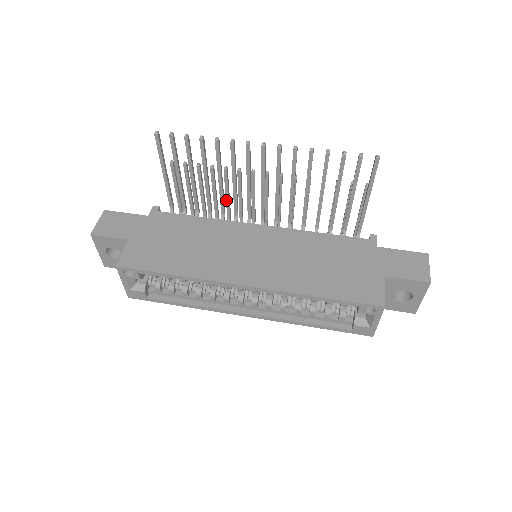
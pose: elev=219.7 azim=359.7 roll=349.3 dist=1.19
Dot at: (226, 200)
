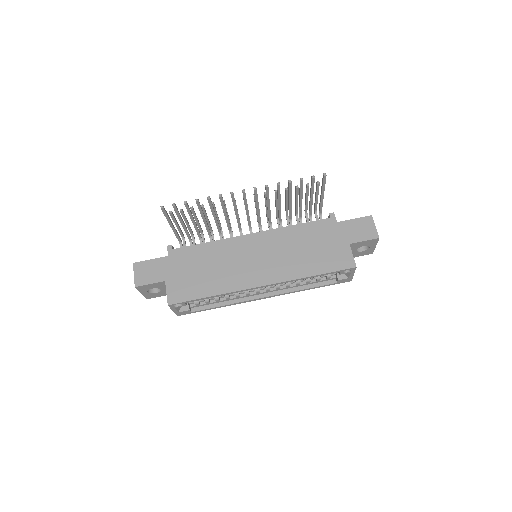
Dot at: occluded
